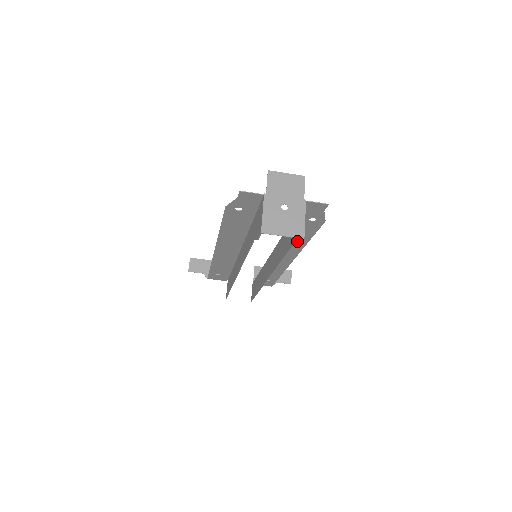
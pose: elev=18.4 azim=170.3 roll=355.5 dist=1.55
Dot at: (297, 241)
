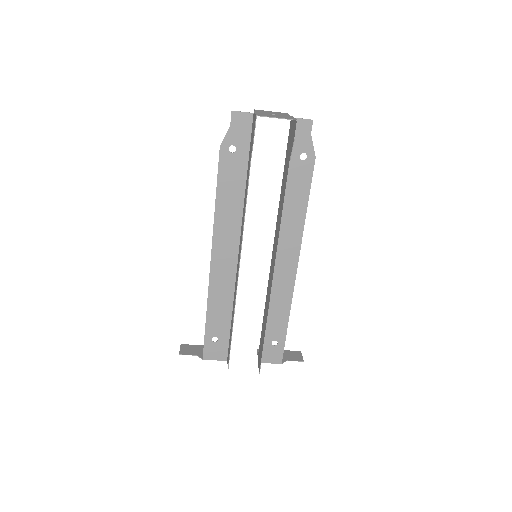
Dot at: (292, 143)
